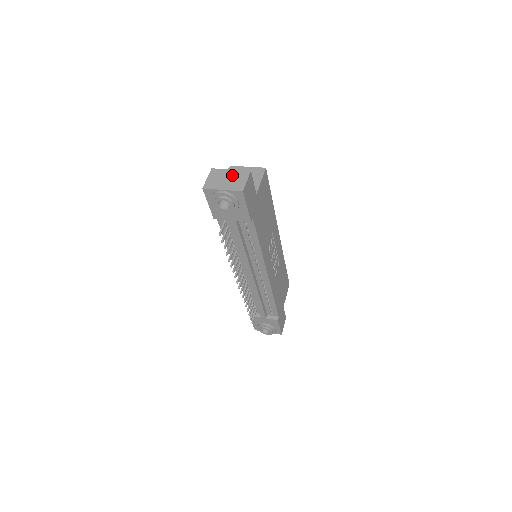
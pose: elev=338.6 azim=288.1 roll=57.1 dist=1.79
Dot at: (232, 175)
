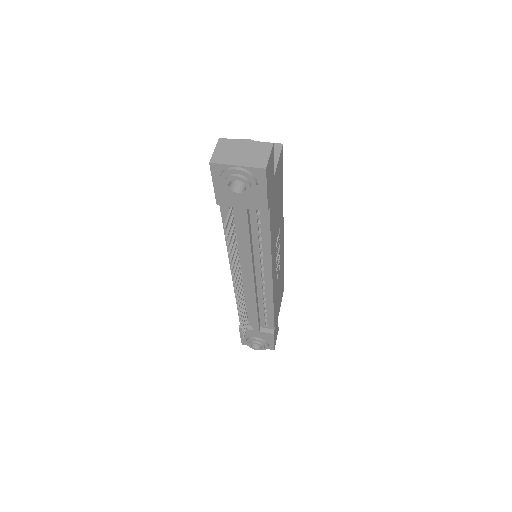
Dot at: (248, 147)
